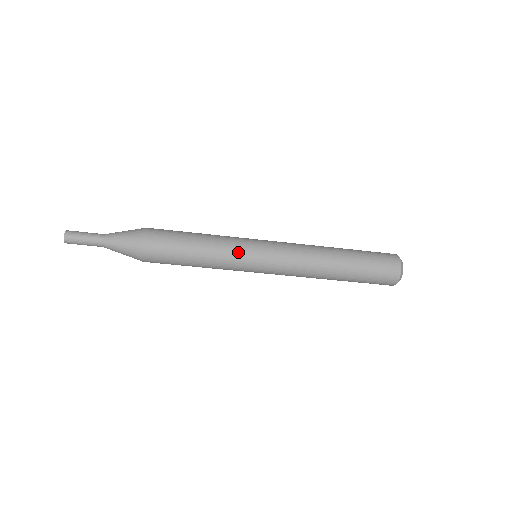
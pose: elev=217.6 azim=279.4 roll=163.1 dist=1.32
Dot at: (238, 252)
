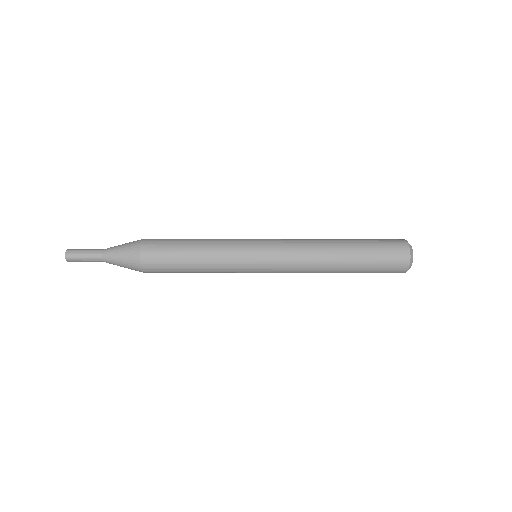
Dot at: occluded
